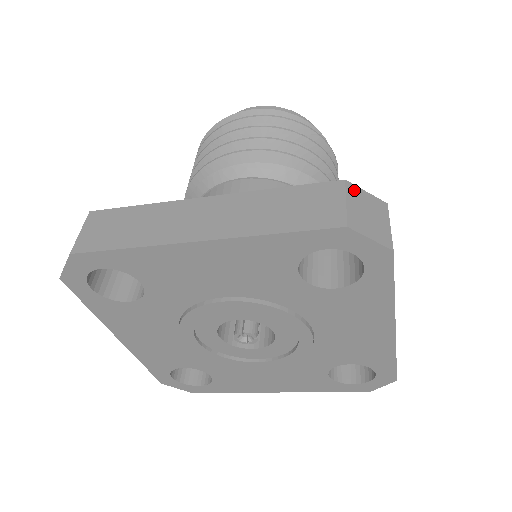
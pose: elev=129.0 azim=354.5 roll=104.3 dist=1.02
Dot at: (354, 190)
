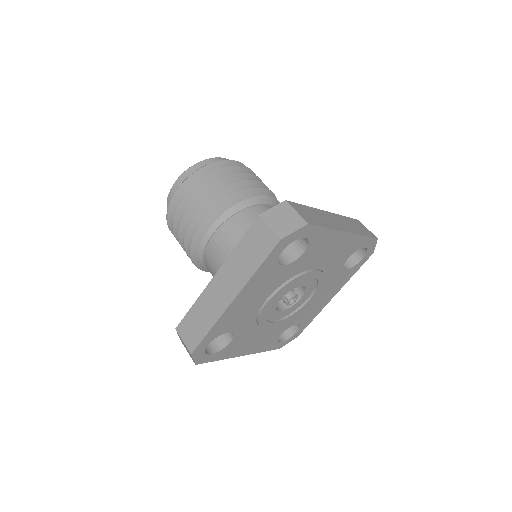
Dot at: occluded
